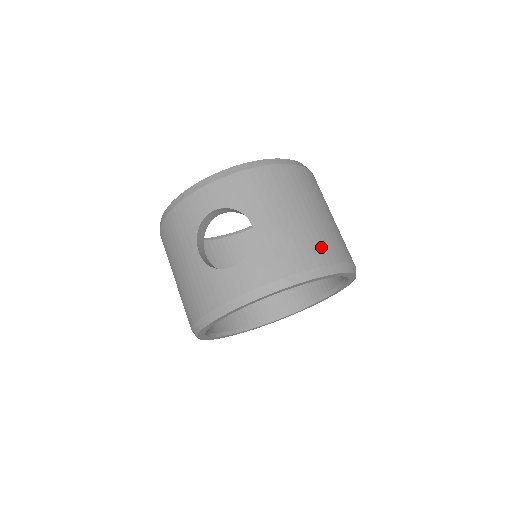
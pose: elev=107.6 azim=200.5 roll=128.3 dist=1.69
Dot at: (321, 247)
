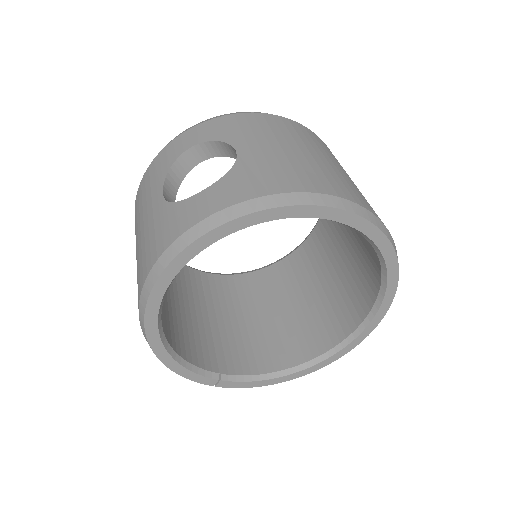
Dot at: (334, 183)
